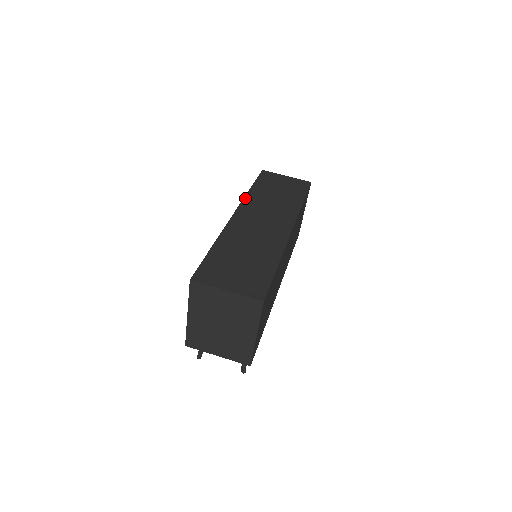
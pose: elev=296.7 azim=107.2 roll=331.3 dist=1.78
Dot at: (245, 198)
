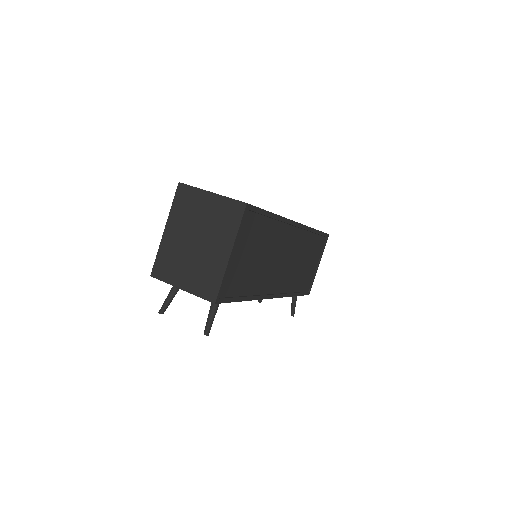
Dot at: occluded
